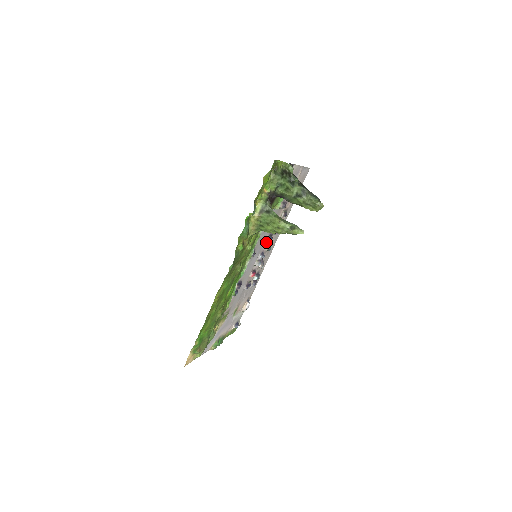
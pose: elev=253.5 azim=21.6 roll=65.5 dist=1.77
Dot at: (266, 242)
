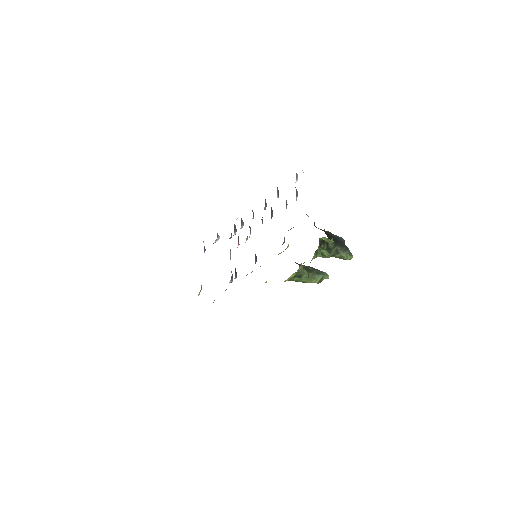
Dot at: occluded
